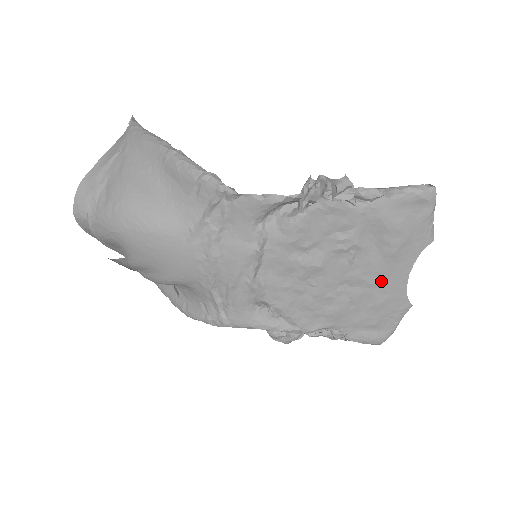
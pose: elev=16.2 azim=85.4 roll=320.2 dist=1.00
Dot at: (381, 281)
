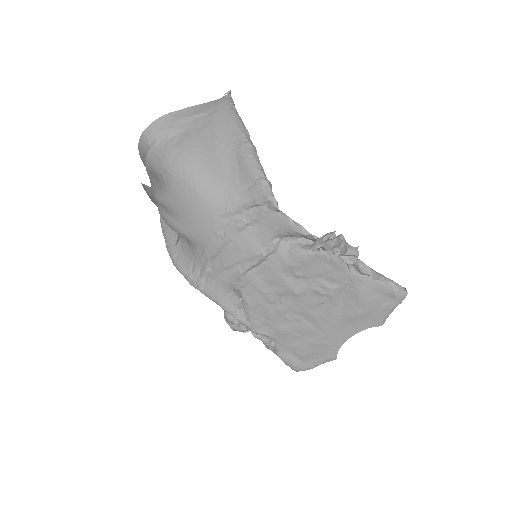
Dot at: (329, 330)
